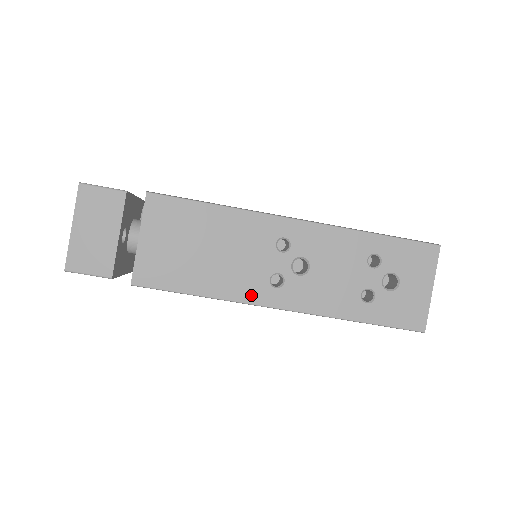
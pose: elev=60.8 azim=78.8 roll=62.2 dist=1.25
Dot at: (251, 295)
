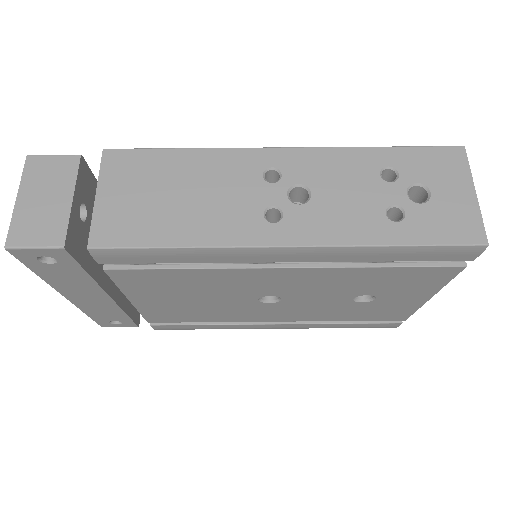
Dot at: (243, 236)
